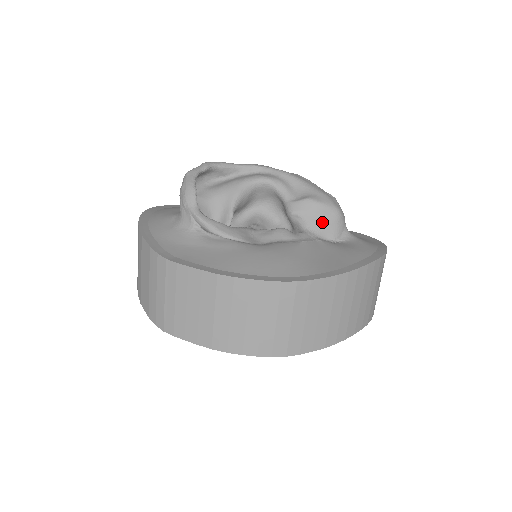
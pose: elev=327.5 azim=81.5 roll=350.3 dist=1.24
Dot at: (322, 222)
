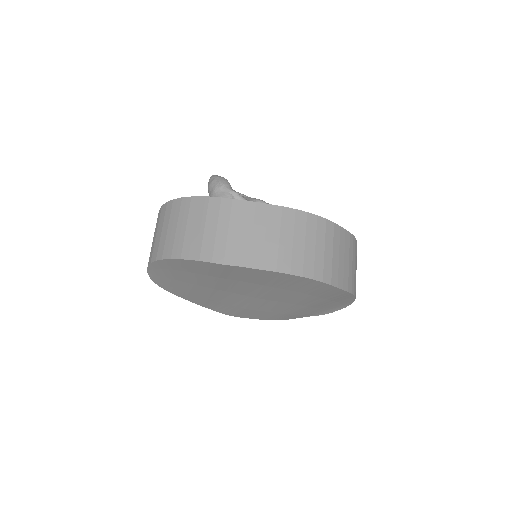
Dot at: occluded
